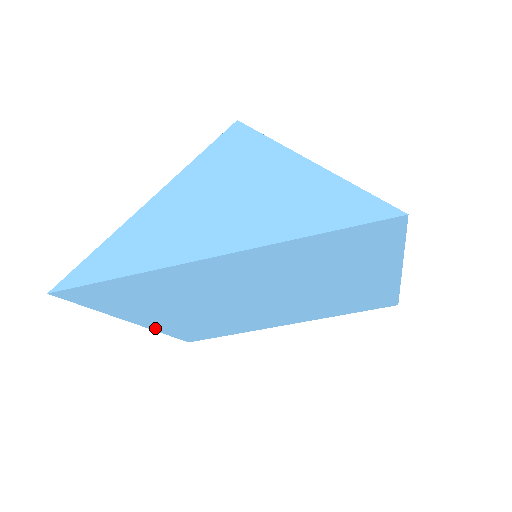
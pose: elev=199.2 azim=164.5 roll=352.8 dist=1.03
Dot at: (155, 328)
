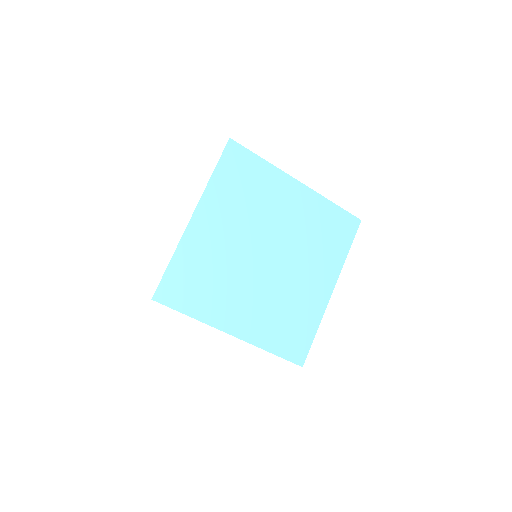
Dot at: (250, 340)
